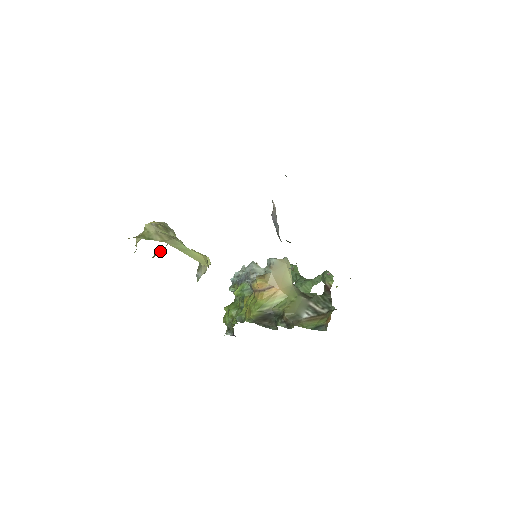
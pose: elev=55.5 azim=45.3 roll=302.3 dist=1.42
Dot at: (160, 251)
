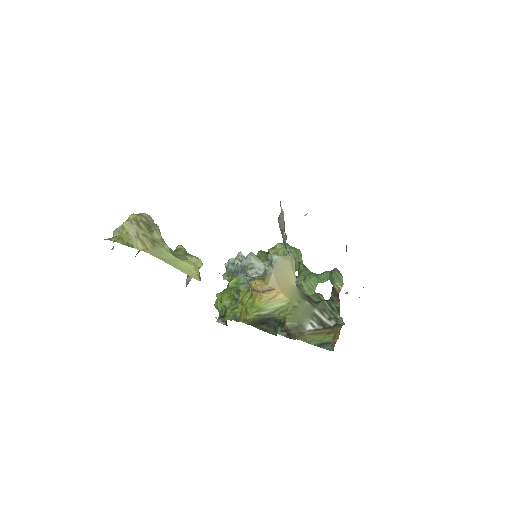
Dot at: occluded
